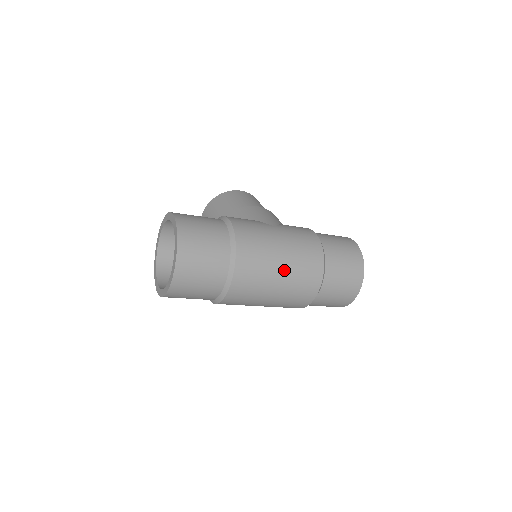
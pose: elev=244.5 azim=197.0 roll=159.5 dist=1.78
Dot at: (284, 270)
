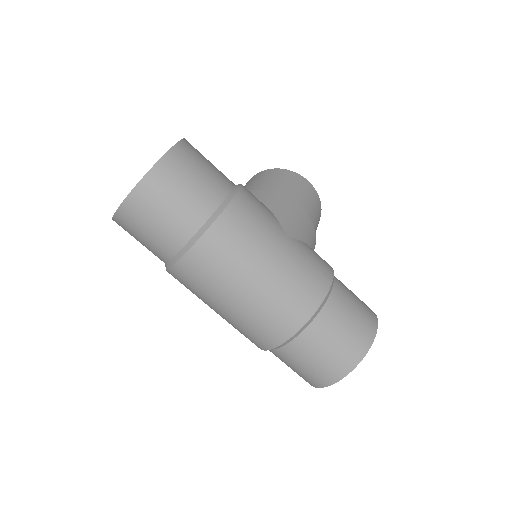
Dot at: (252, 290)
